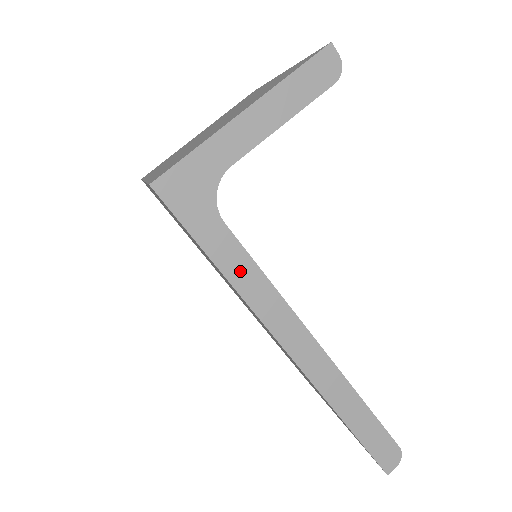
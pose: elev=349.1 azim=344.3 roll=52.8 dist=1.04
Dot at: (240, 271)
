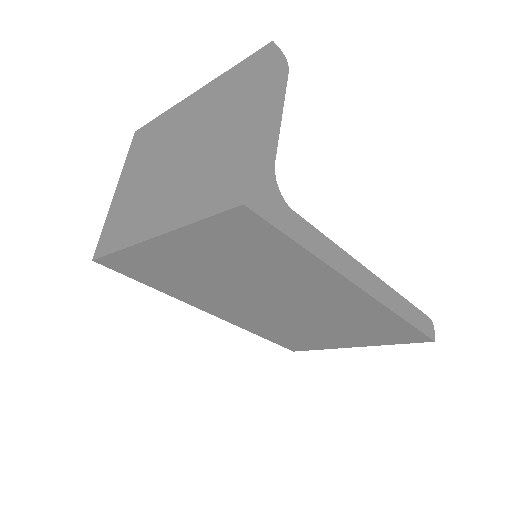
Dot at: (318, 245)
